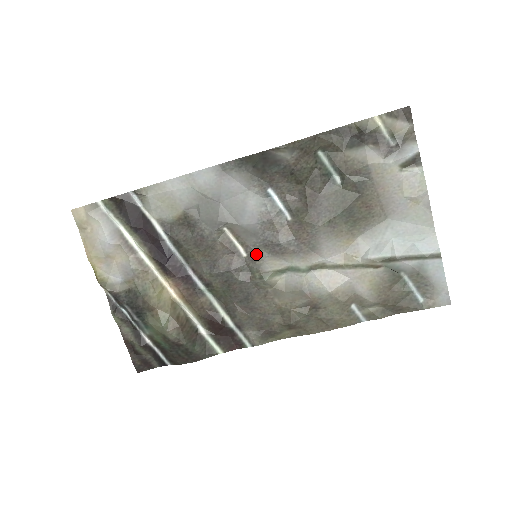
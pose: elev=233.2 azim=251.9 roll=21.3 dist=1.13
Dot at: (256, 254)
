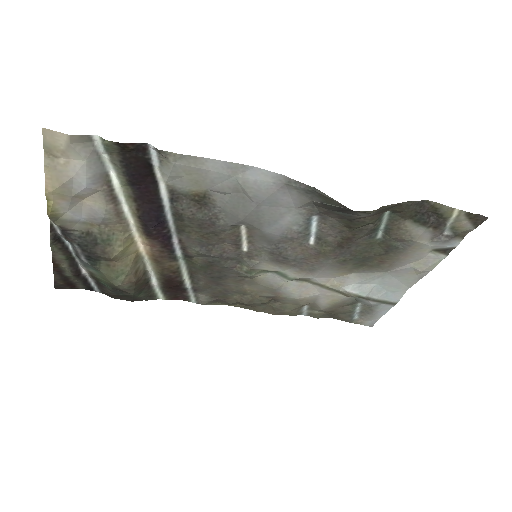
Dot at: (257, 254)
